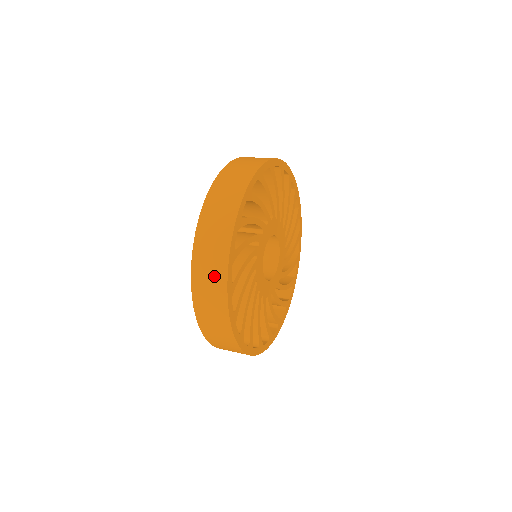
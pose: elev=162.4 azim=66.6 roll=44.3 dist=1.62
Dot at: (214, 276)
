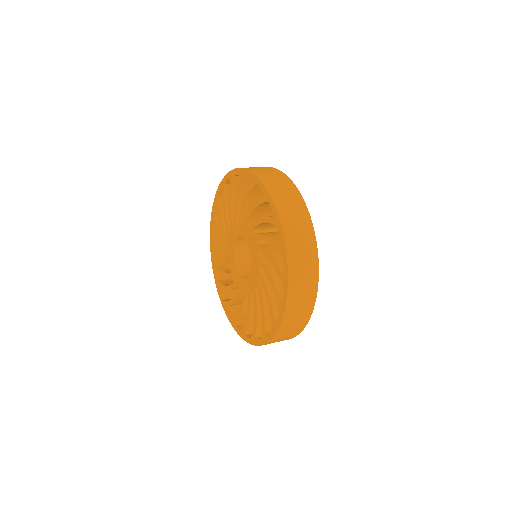
Dot at: (282, 182)
